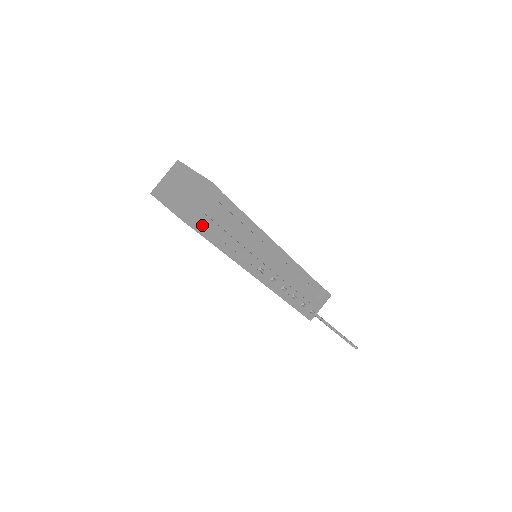
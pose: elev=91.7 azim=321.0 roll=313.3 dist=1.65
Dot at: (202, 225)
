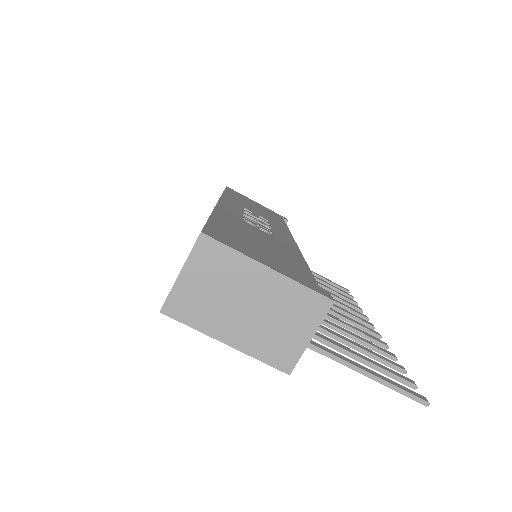
Dot at: occluded
